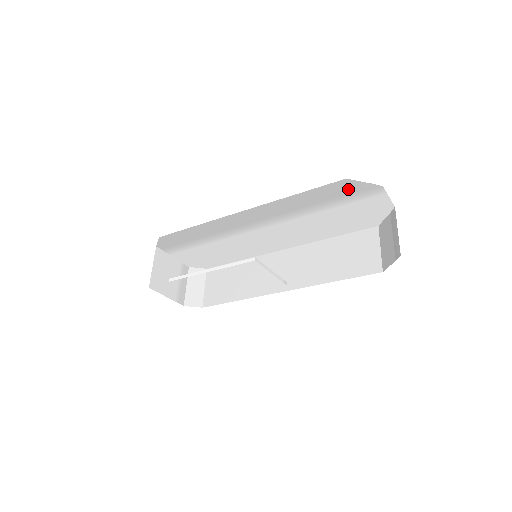
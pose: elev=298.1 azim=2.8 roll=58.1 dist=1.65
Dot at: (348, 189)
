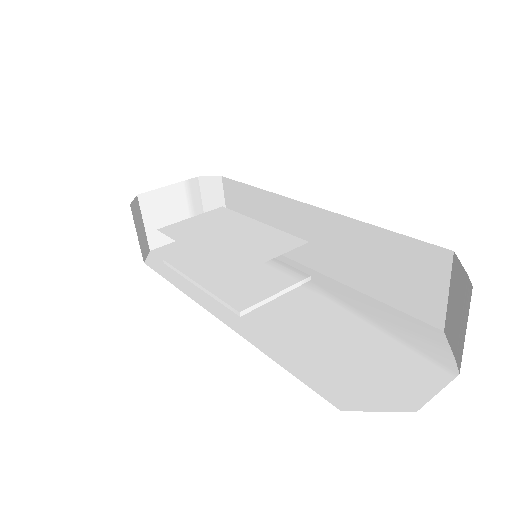
Dot at: occluded
